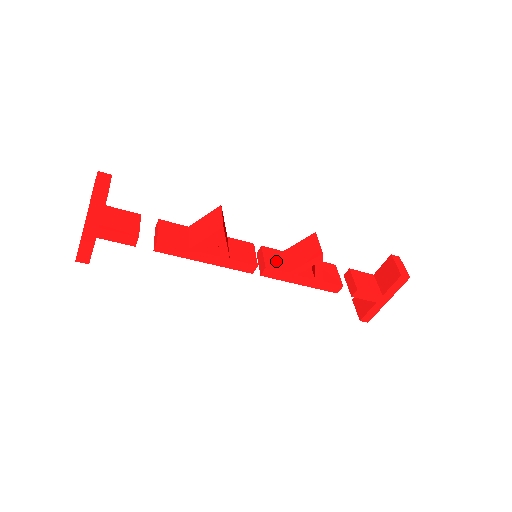
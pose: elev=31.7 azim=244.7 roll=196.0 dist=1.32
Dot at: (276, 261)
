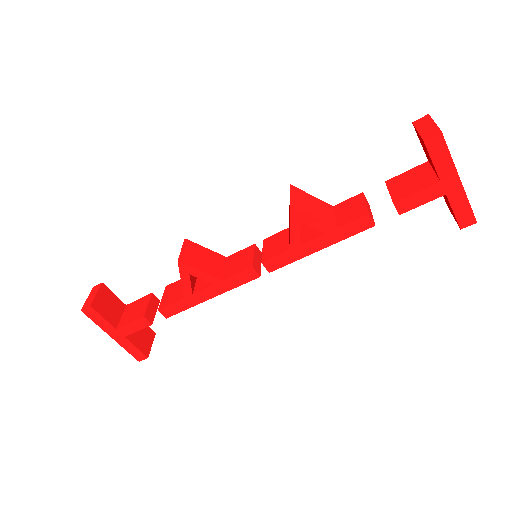
Dot at: (277, 246)
